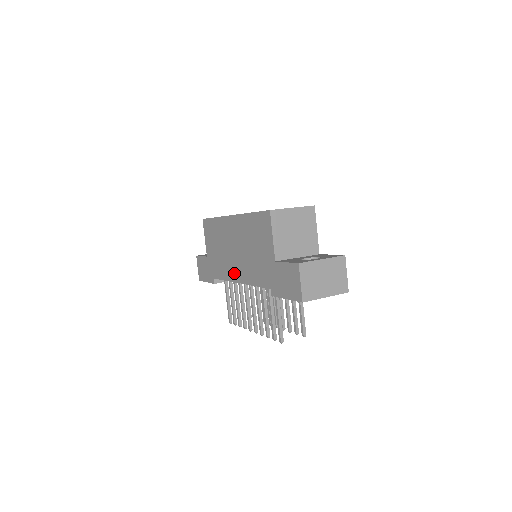
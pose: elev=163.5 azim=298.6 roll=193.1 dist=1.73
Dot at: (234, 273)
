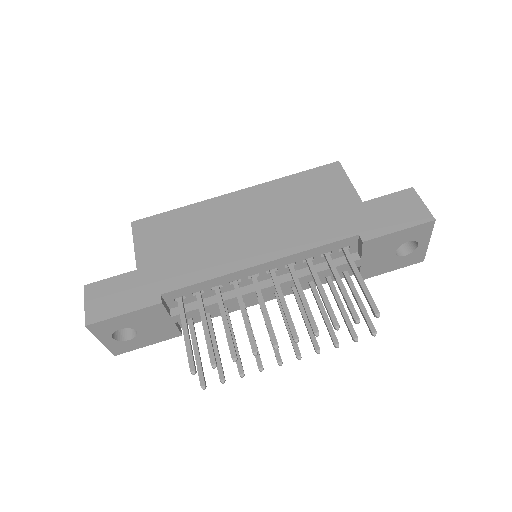
Dot at: (246, 255)
